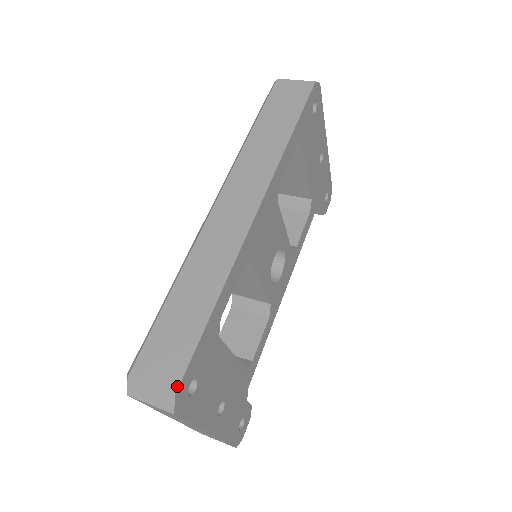
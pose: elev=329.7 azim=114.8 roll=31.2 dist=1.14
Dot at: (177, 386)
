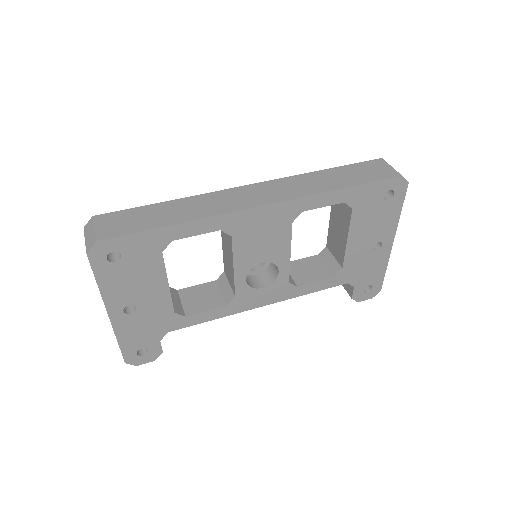
Dot at: (103, 239)
